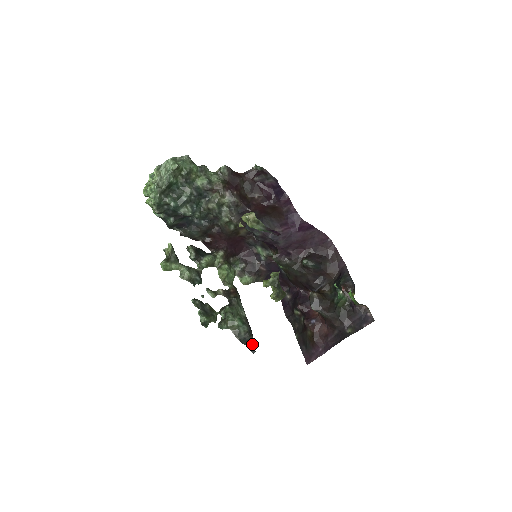
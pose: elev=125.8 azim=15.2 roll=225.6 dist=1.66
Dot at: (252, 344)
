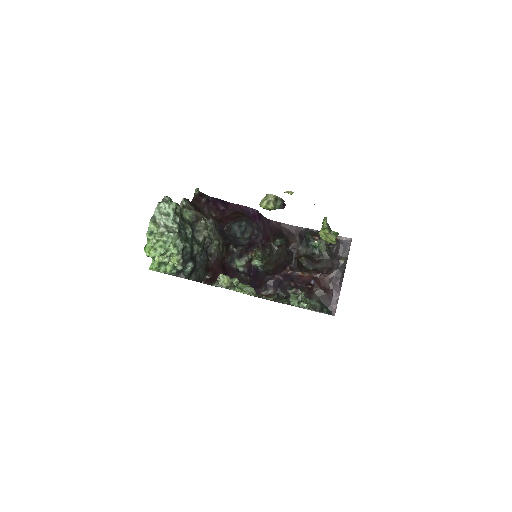
Dot at: (326, 308)
